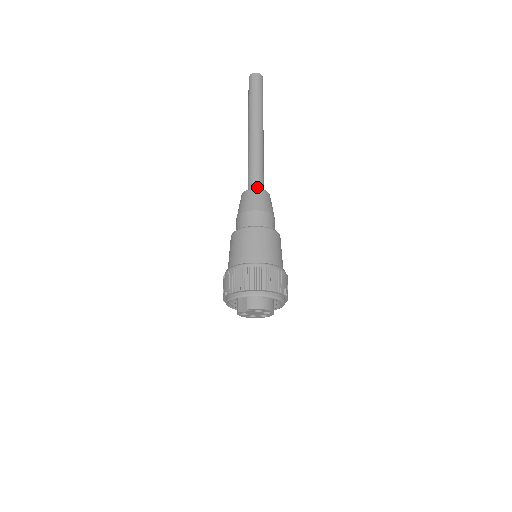
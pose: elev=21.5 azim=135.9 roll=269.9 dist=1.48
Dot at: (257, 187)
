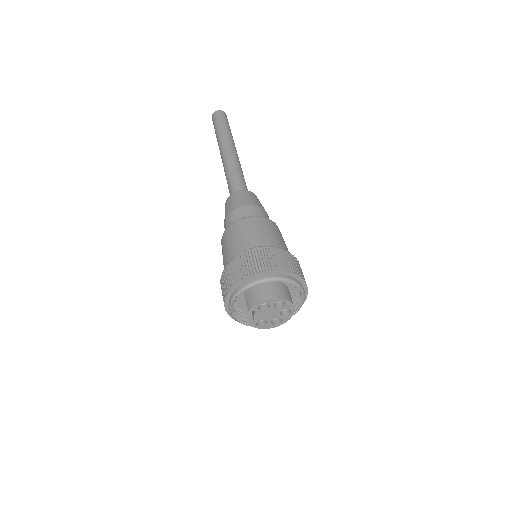
Dot at: occluded
